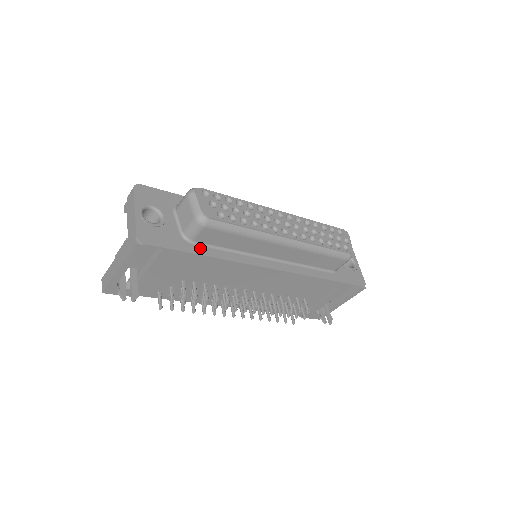
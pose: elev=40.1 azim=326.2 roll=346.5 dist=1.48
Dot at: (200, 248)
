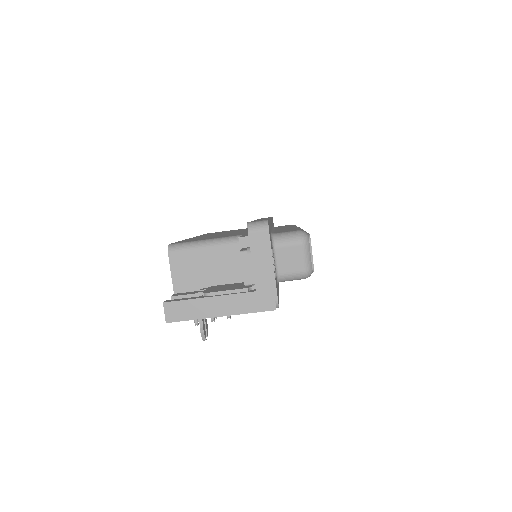
Dot at: occluded
